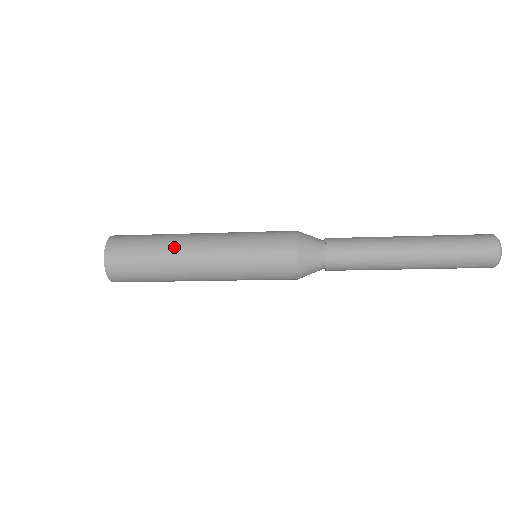
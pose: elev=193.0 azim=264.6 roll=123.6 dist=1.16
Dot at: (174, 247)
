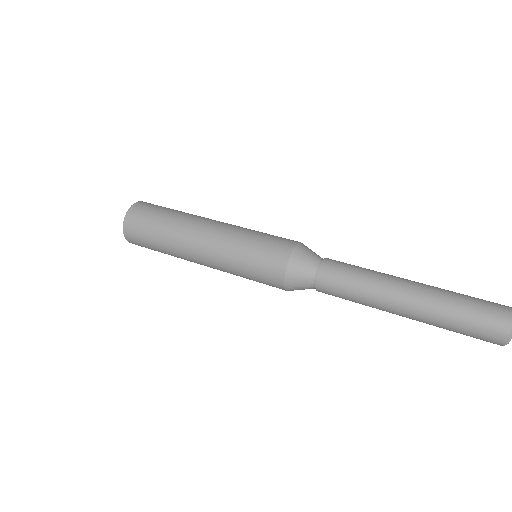
Dot at: (180, 229)
